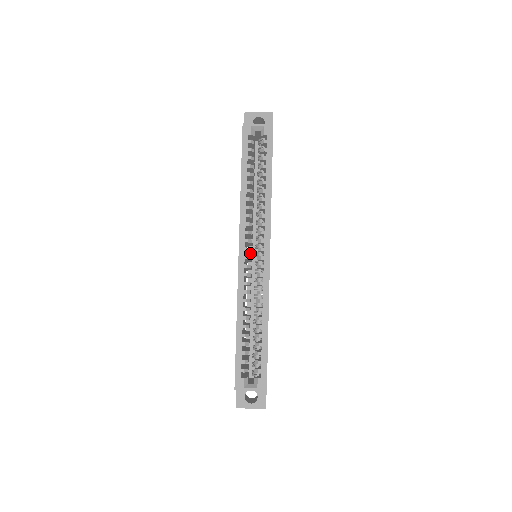
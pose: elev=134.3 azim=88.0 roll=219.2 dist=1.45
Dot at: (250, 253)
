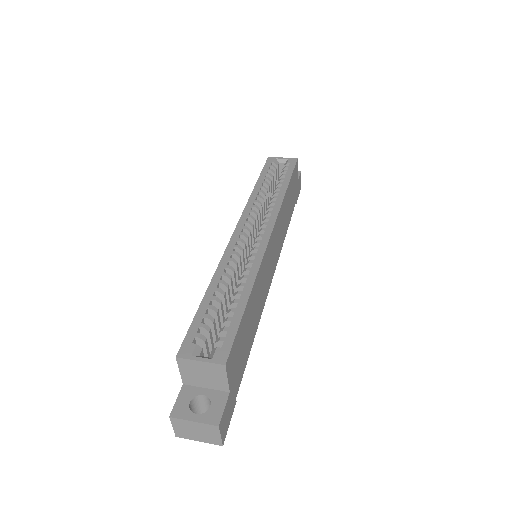
Dot at: occluded
